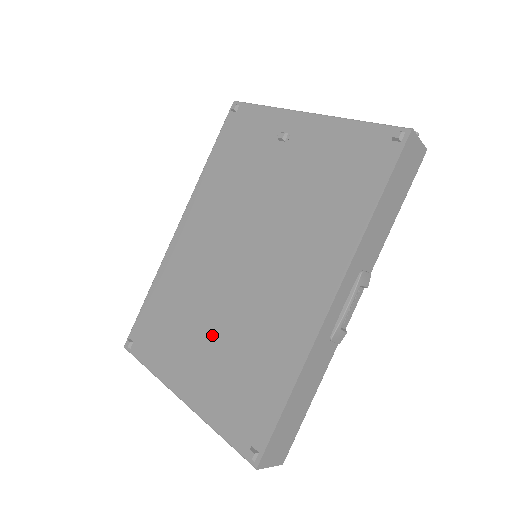
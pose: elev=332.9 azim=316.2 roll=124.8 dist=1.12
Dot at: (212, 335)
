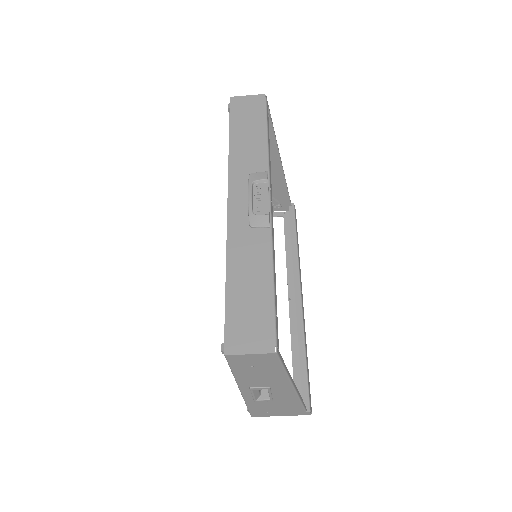
Dot at: occluded
